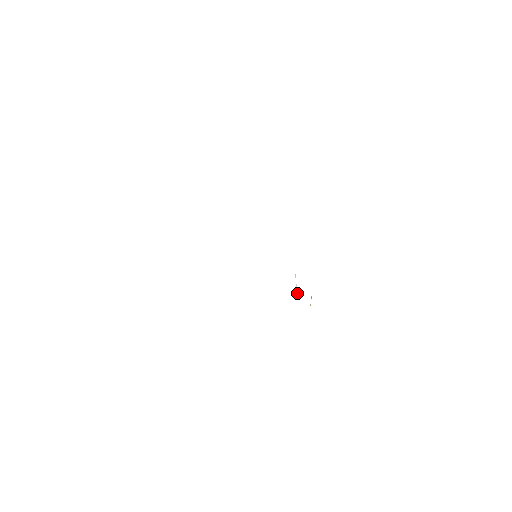
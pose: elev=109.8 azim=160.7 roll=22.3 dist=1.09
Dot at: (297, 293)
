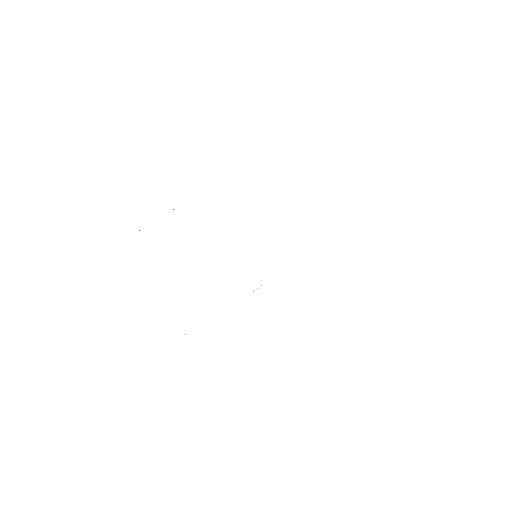
Dot at: occluded
